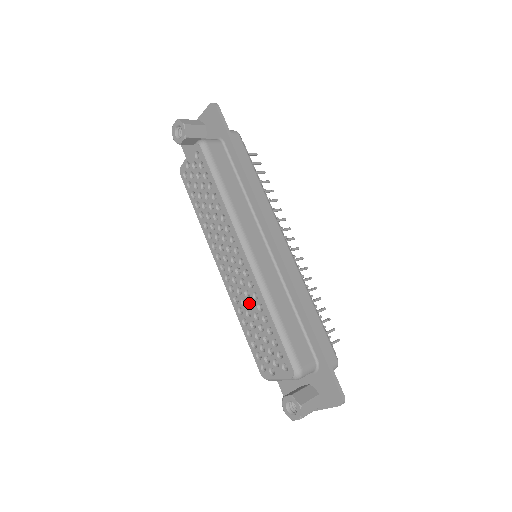
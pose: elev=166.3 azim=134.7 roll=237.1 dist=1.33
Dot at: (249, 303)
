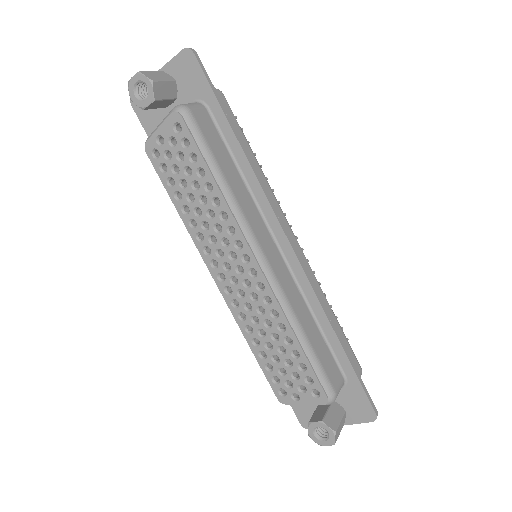
Dot at: (263, 321)
